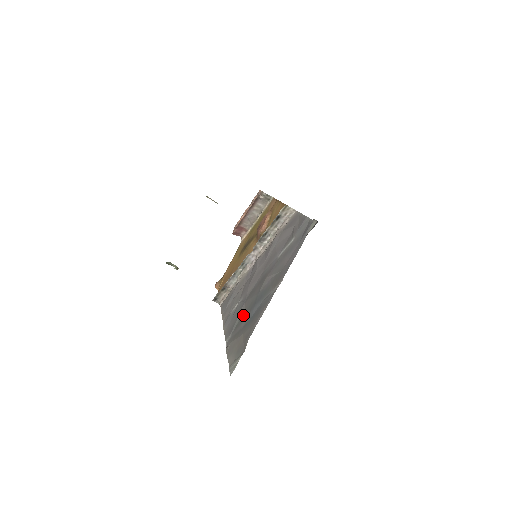
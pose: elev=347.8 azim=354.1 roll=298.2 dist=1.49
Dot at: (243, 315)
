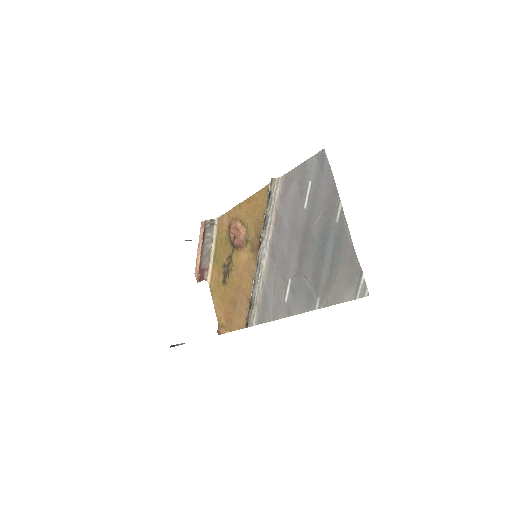
Dot at: (314, 274)
